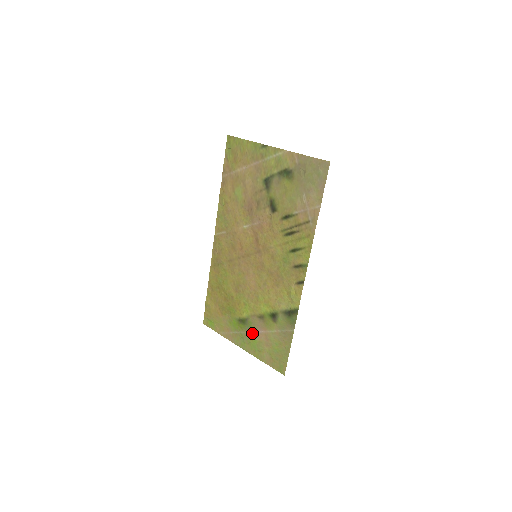
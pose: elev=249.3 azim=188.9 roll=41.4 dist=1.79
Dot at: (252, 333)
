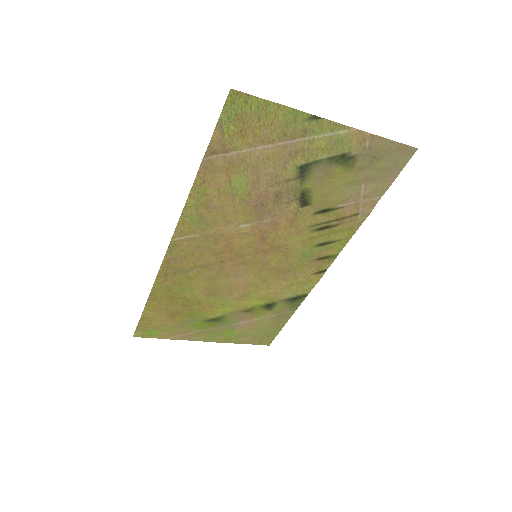
Dot at: (229, 326)
